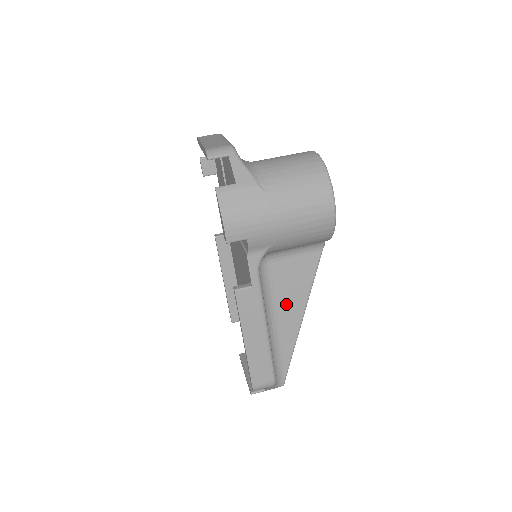
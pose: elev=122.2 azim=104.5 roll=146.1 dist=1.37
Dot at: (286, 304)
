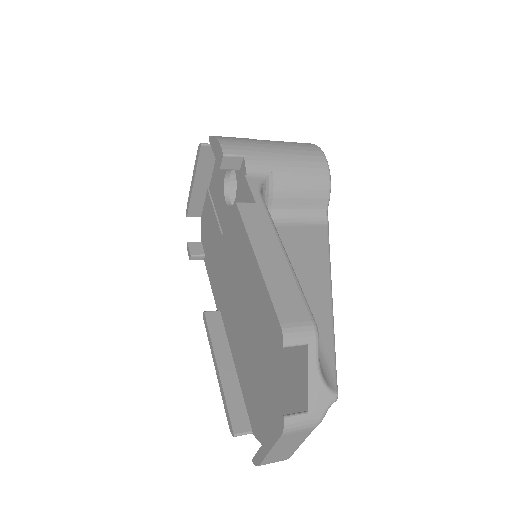
Dot at: (304, 271)
